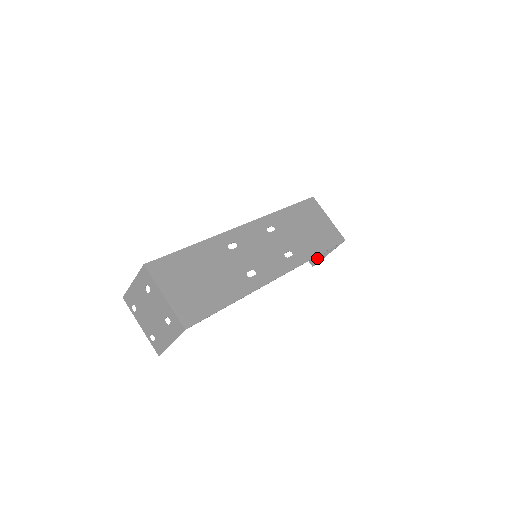
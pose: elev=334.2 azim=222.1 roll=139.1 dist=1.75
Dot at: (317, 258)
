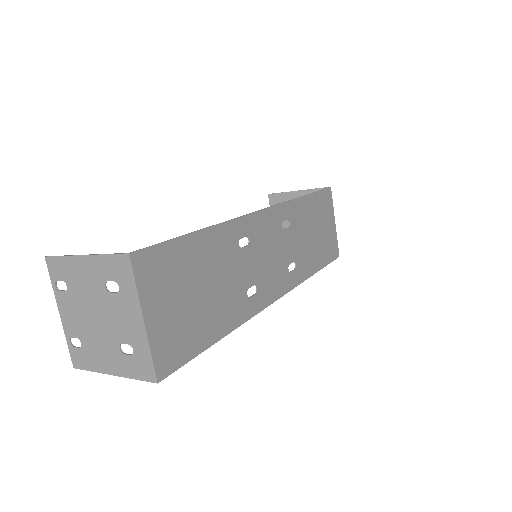
Dot at: occluded
